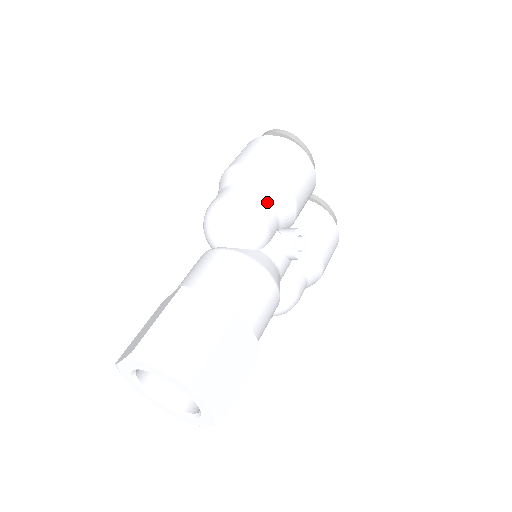
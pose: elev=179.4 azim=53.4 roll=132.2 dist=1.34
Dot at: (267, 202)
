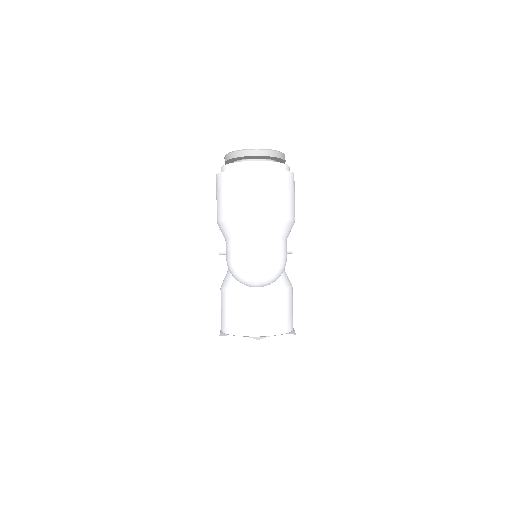
Dot at: (285, 242)
